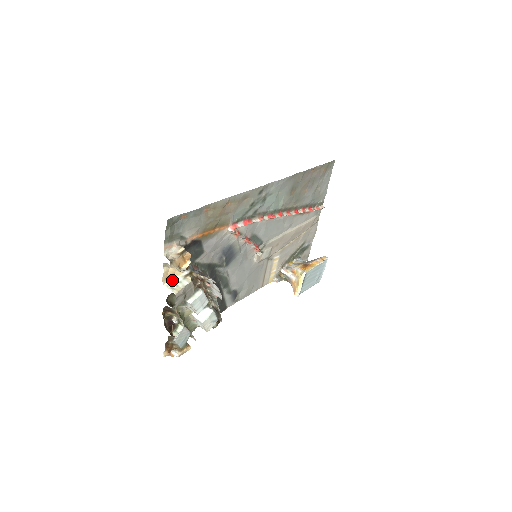
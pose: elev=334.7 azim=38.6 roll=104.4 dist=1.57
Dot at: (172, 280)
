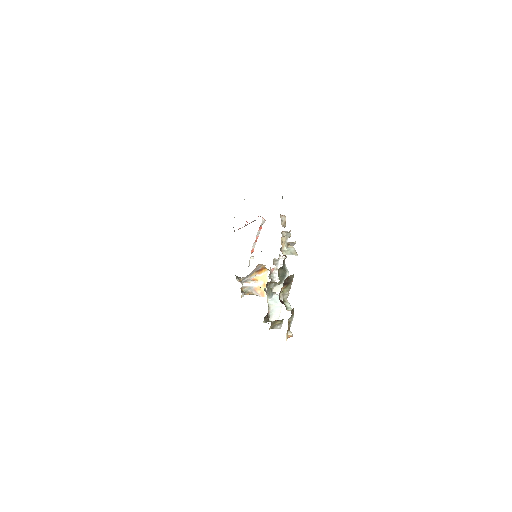
Dot at: (283, 251)
